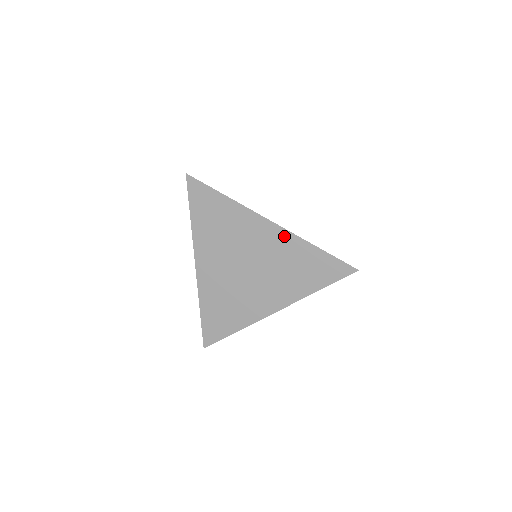
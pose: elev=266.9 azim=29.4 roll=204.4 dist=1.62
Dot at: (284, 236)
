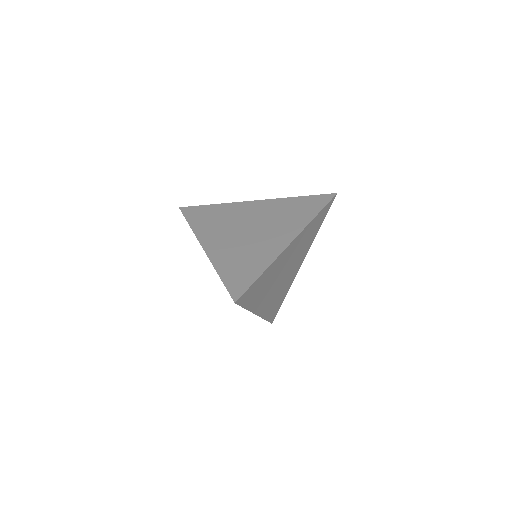
Dot at: (300, 236)
